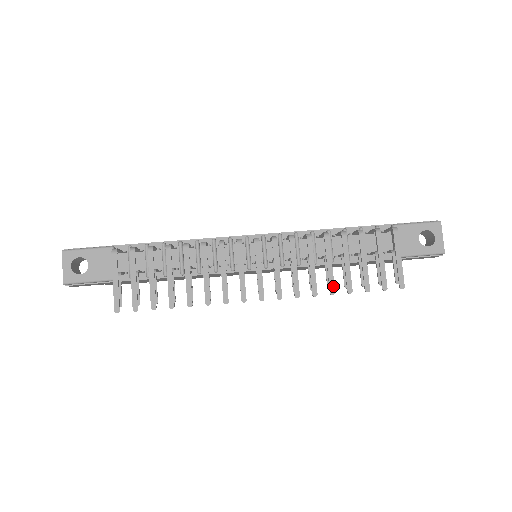
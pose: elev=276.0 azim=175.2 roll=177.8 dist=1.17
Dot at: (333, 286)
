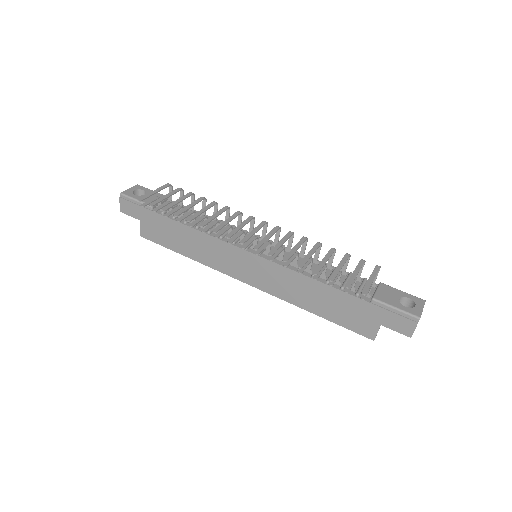
Dot at: (303, 264)
